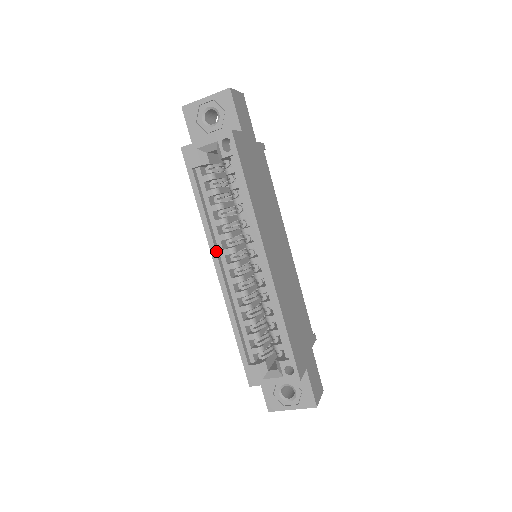
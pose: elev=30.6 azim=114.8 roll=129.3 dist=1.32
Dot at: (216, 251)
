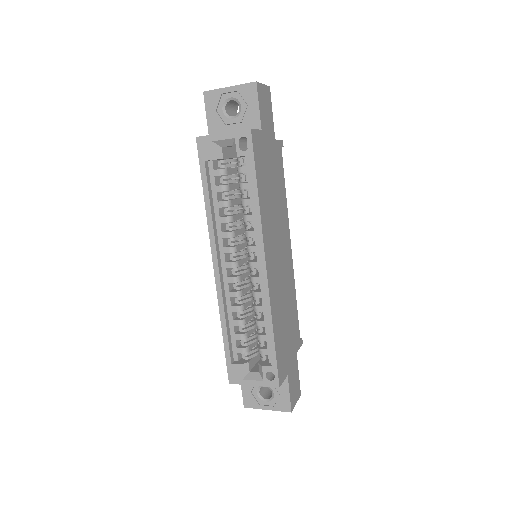
Dot at: (216, 248)
